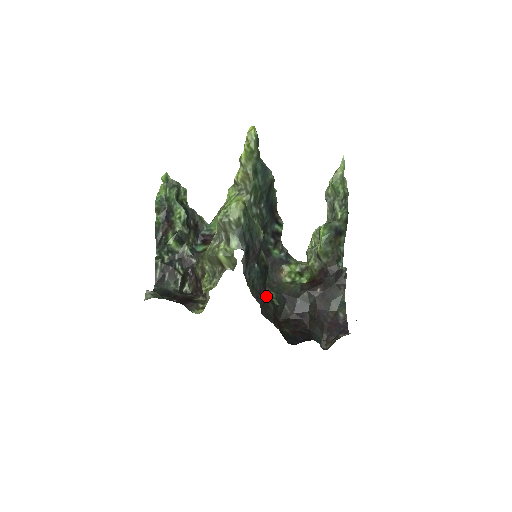
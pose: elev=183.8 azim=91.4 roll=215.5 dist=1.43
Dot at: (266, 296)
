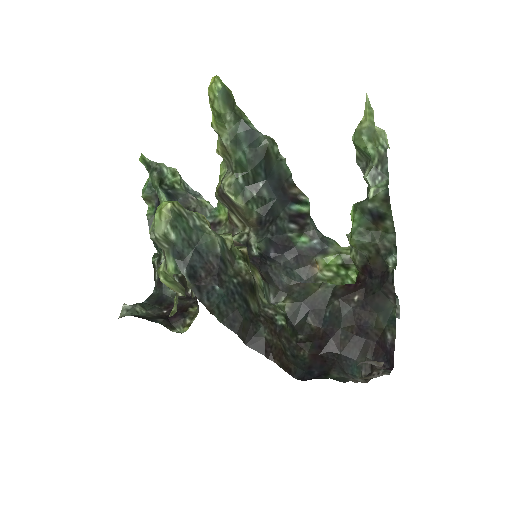
Dot at: (250, 321)
